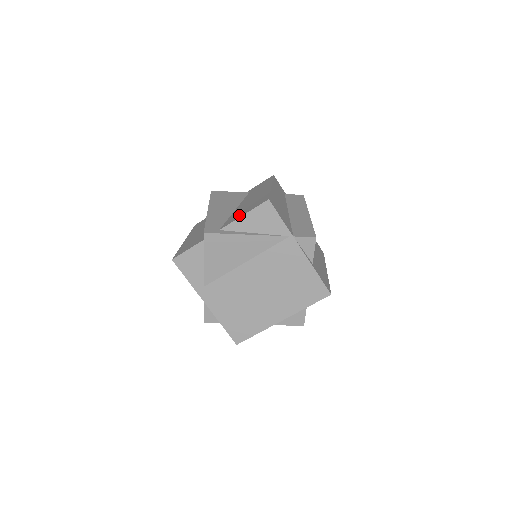
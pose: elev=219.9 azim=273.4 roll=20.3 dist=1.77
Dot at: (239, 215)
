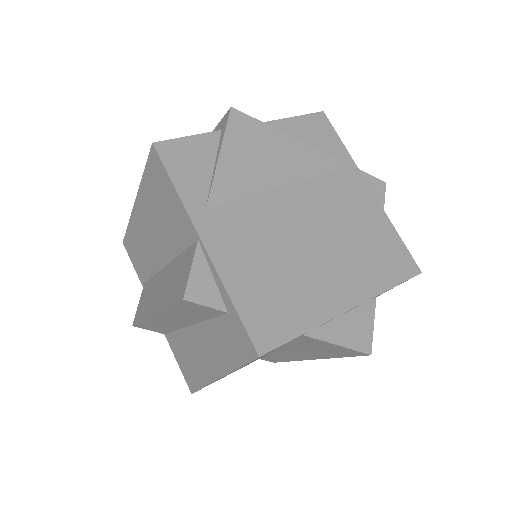
Dot at: occluded
